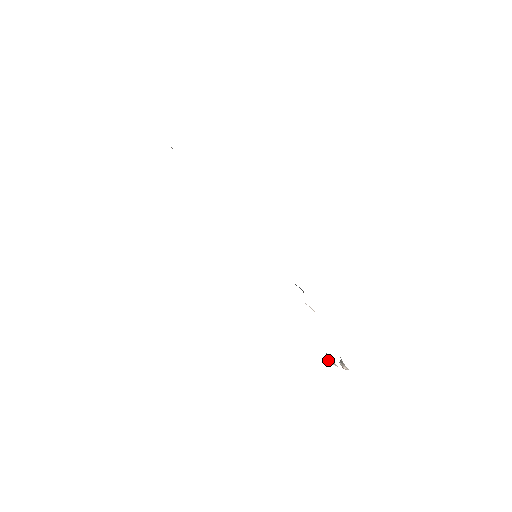
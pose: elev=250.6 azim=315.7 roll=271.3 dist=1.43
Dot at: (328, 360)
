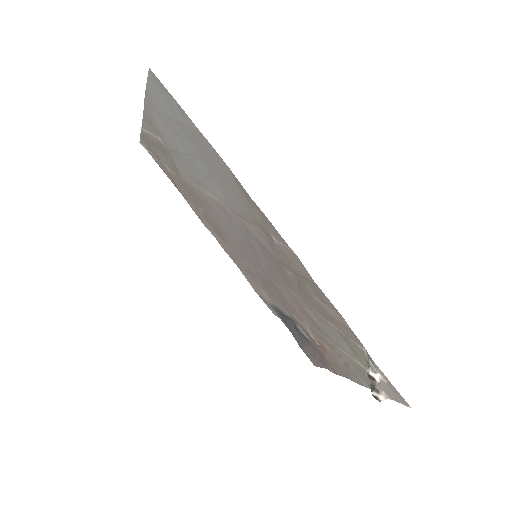
Dot at: (373, 373)
